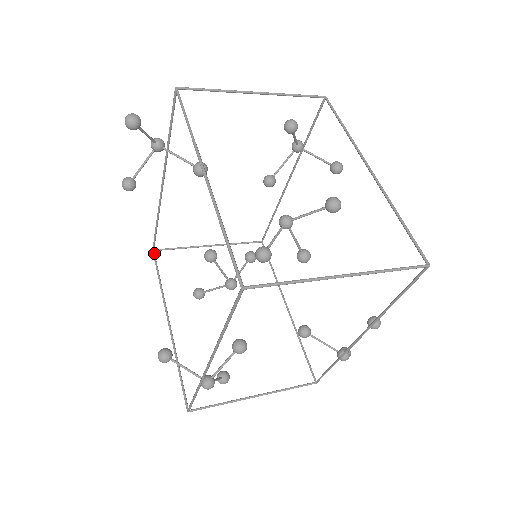
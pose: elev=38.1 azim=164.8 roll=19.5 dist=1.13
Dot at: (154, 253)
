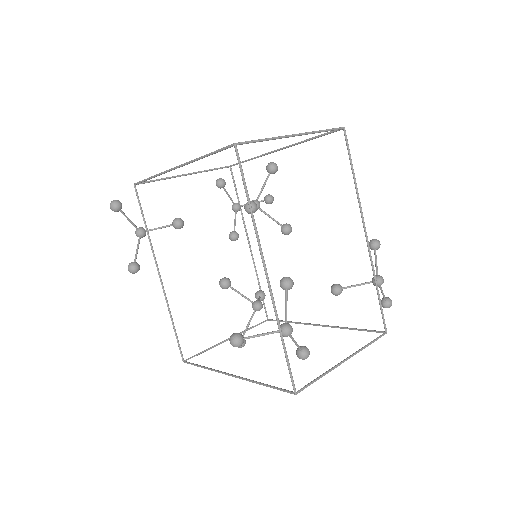
Dot at: (185, 361)
